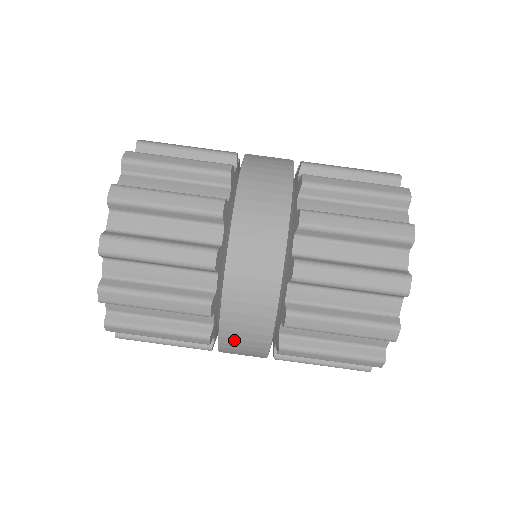
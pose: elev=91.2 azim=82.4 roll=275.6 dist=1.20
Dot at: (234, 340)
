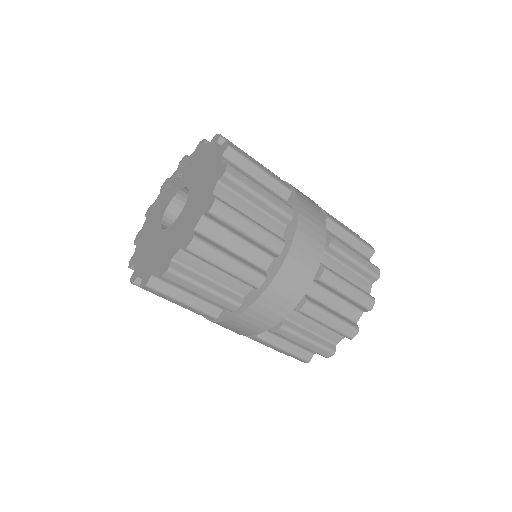
Dot at: occluded
